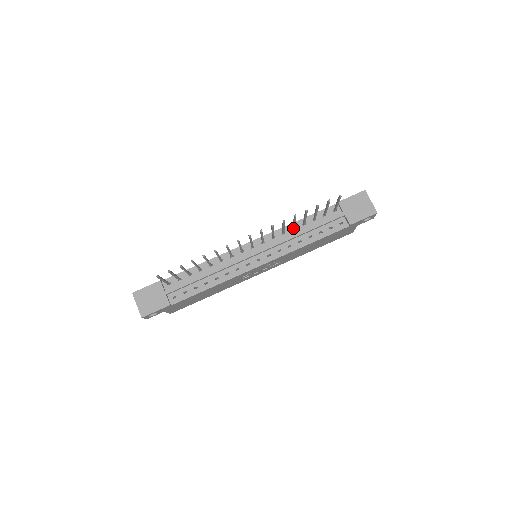
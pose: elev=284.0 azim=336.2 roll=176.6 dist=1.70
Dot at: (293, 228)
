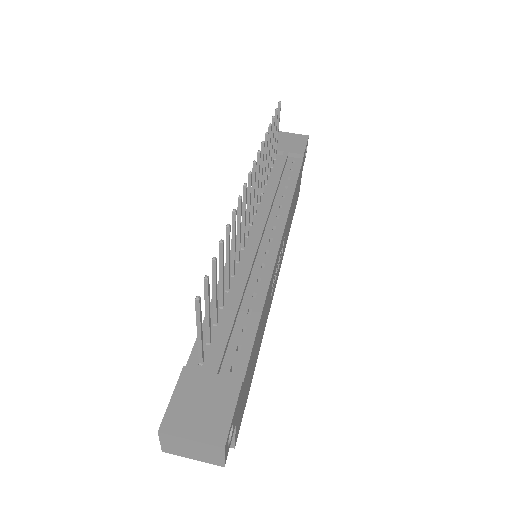
Dot at: (263, 187)
